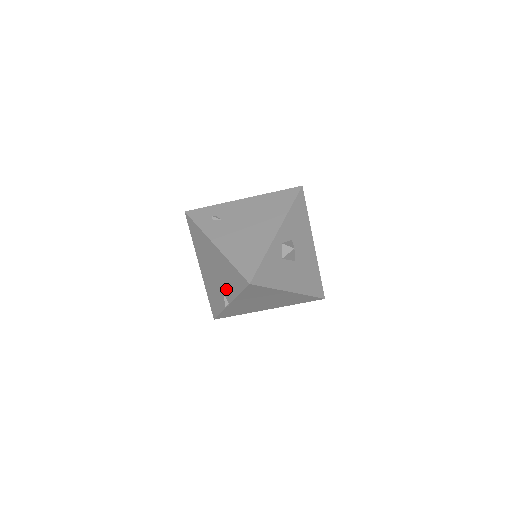
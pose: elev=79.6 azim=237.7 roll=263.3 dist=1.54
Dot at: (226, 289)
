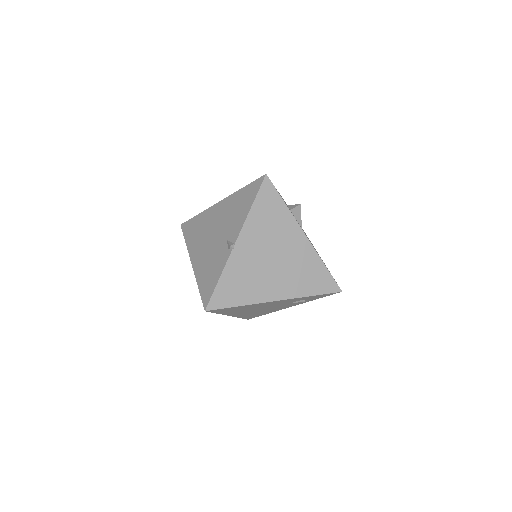
Dot at: (232, 229)
